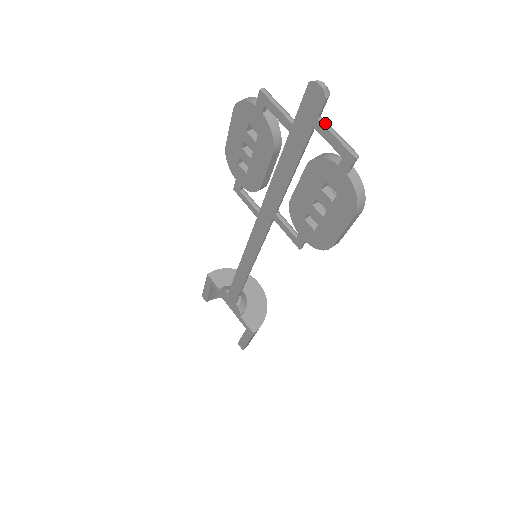
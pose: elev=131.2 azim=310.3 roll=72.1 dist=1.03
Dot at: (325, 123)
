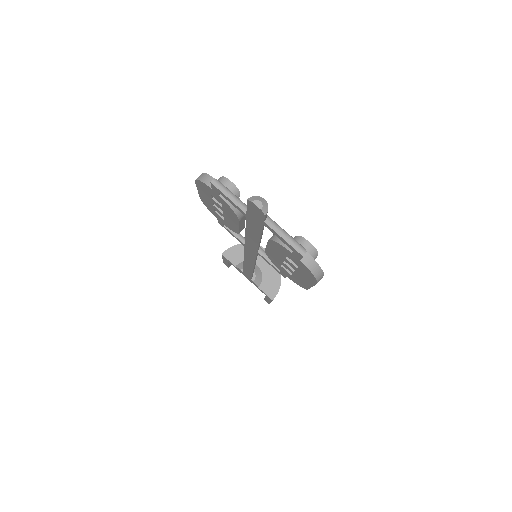
Dot at: (271, 225)
